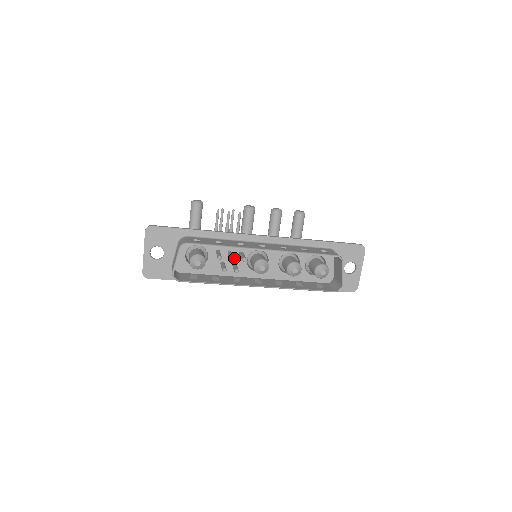
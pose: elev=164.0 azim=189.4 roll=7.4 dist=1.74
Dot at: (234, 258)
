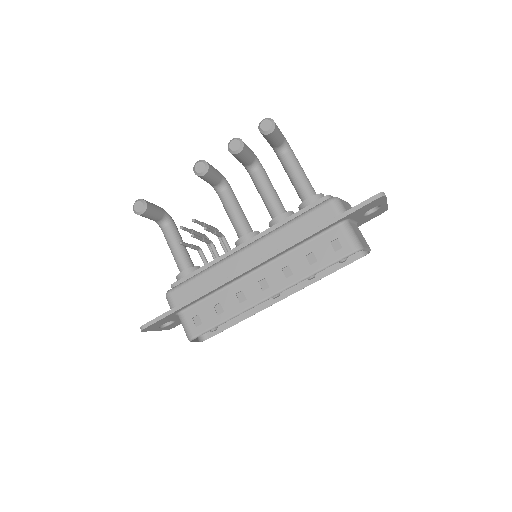
Dot at: occluded
